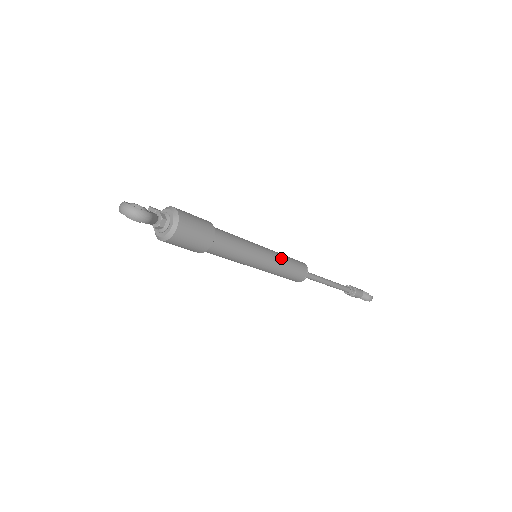
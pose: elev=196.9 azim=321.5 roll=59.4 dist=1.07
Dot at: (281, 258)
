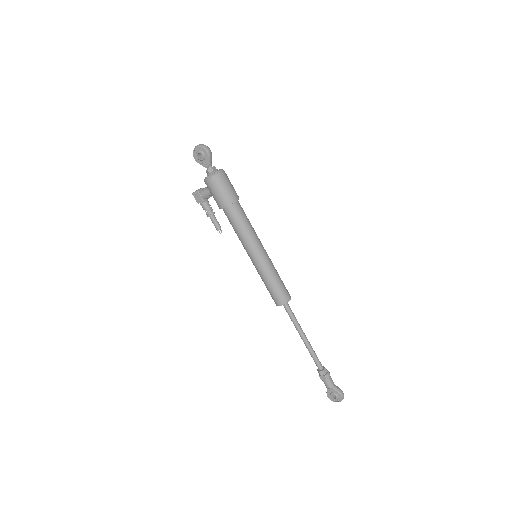
Dot at: occluded
